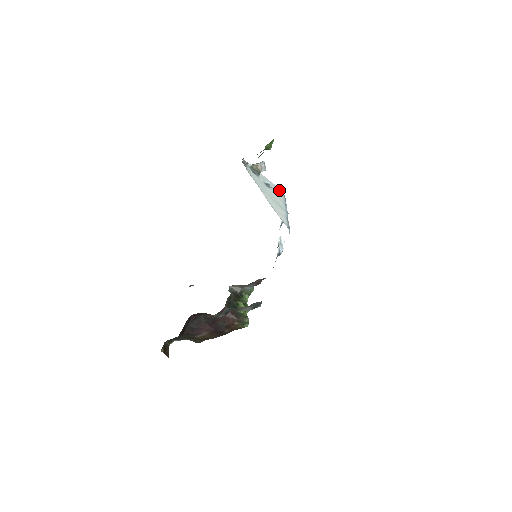
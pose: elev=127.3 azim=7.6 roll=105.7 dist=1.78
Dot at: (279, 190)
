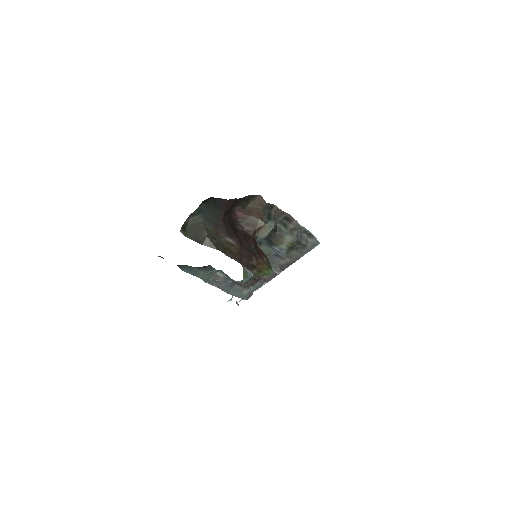
Dot at: occluded
